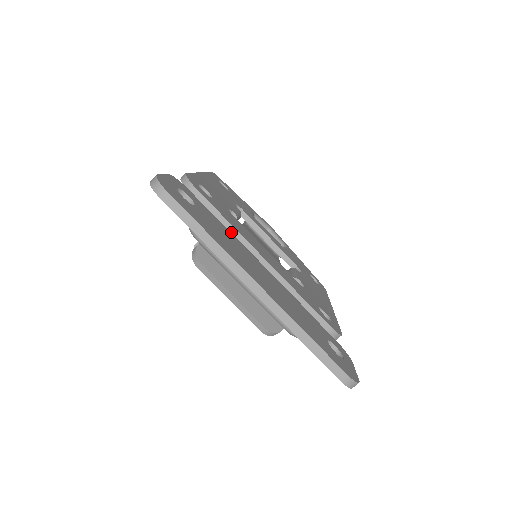
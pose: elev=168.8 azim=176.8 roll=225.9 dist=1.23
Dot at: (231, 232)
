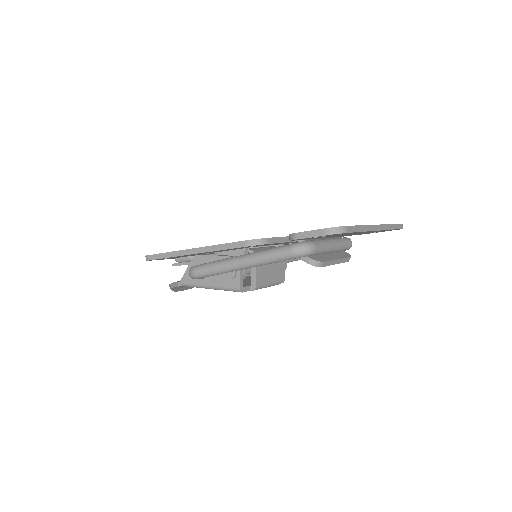
Dot at: occluded
